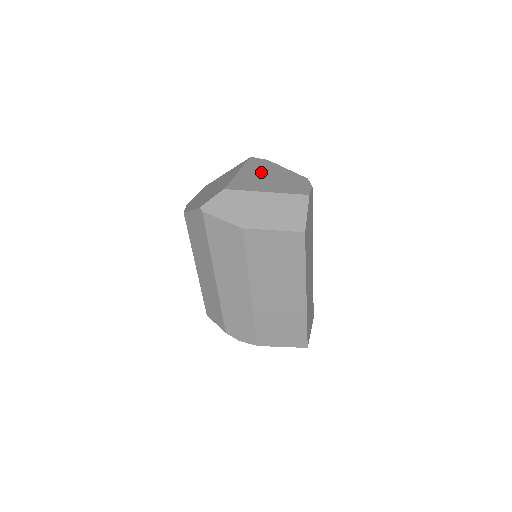
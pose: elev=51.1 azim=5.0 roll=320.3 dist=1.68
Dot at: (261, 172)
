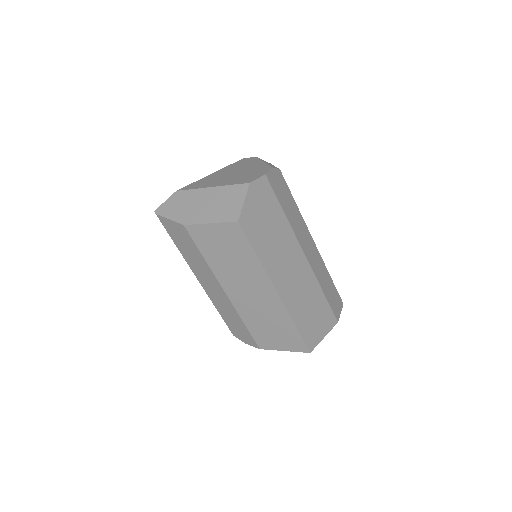
Dot at: (233, 170)
